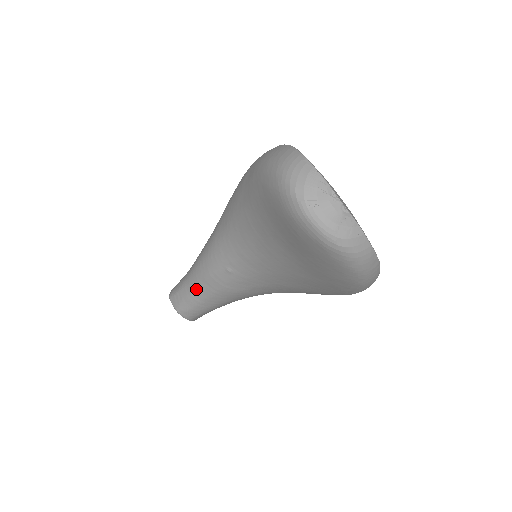
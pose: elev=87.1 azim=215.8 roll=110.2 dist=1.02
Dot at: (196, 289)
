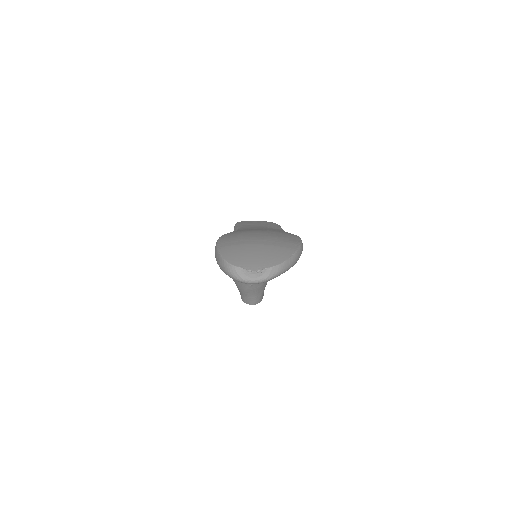
Dot at: (248, 296)
